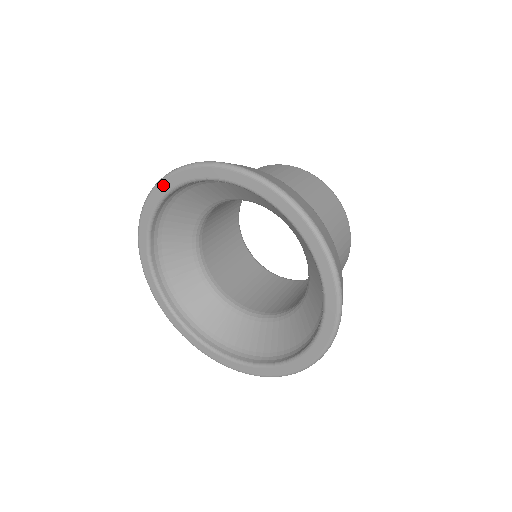
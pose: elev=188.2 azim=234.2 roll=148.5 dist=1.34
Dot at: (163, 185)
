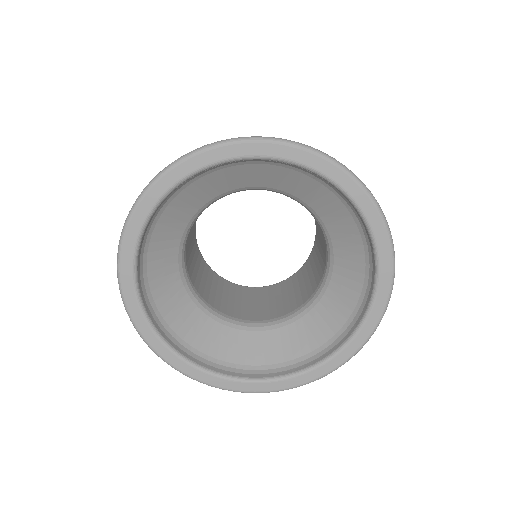
Dot at: (212, 153)
